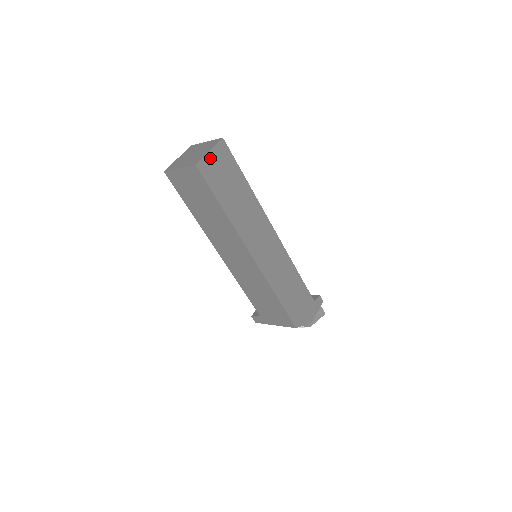
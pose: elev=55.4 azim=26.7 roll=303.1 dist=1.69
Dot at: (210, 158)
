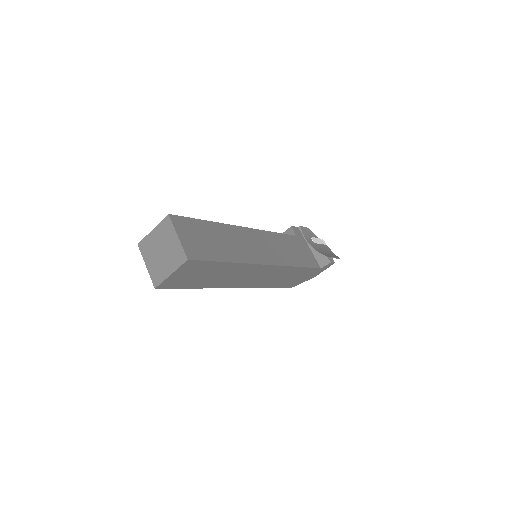
Dot at: (173, 277)
